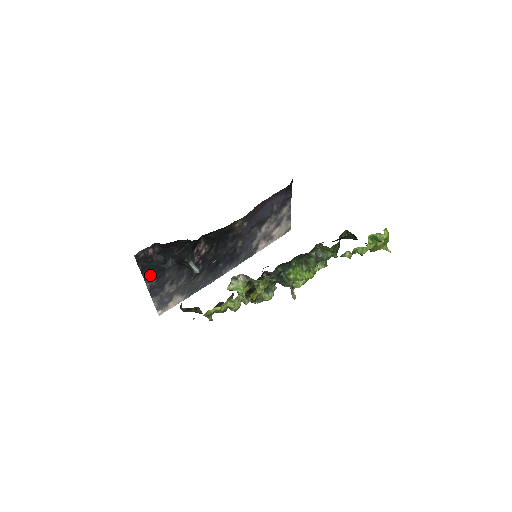
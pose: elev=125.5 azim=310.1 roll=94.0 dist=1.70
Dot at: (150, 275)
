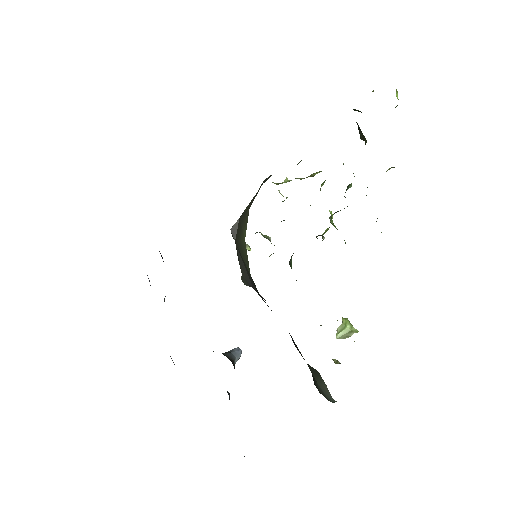
Dot at: occluded
